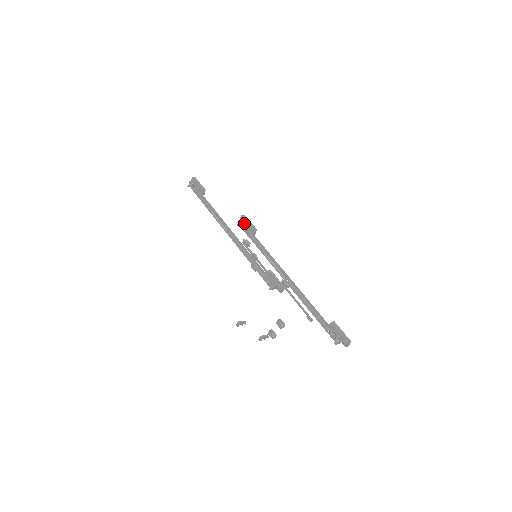
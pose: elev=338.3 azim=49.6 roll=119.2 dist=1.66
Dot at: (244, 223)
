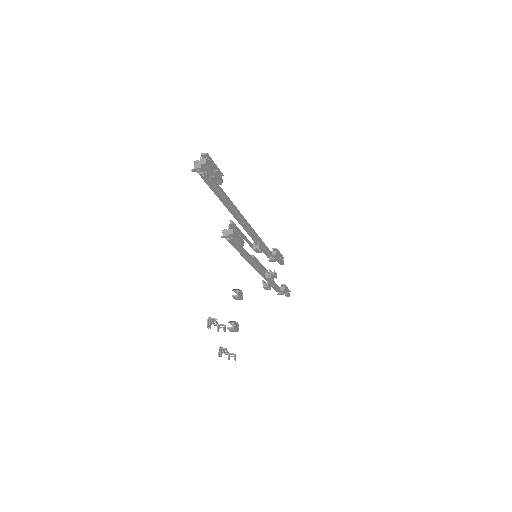
Dot at: occluded
